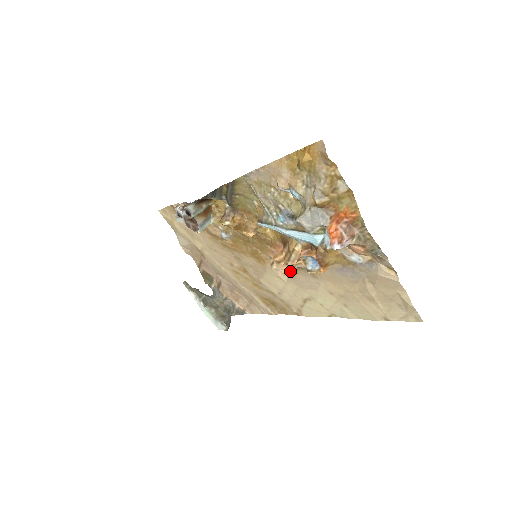
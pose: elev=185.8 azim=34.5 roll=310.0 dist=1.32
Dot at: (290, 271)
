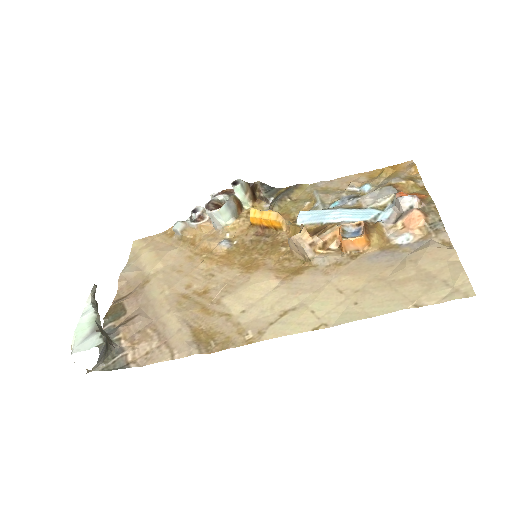
Dot at: (309, 250)
